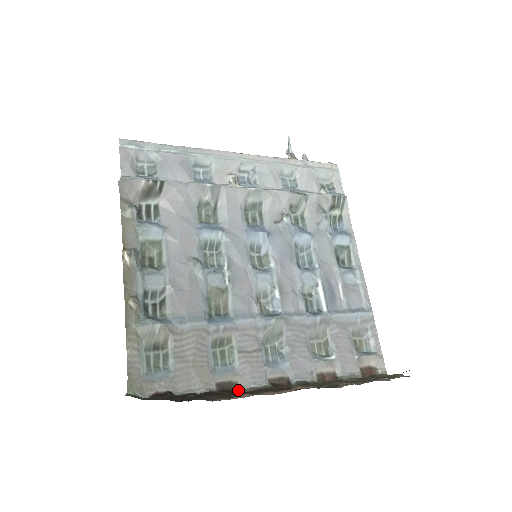
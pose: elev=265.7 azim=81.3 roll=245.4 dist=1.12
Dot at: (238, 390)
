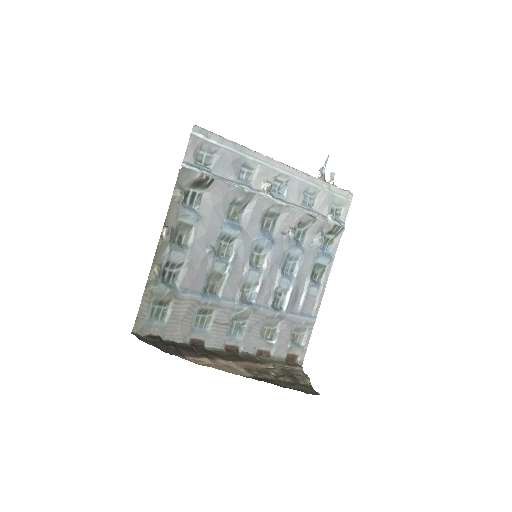
Dot at: (203, 347)
